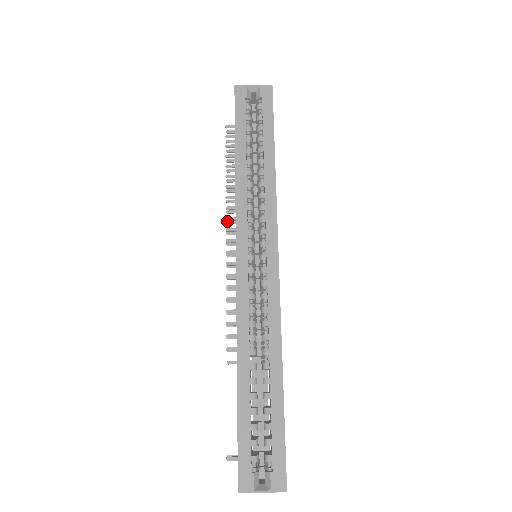
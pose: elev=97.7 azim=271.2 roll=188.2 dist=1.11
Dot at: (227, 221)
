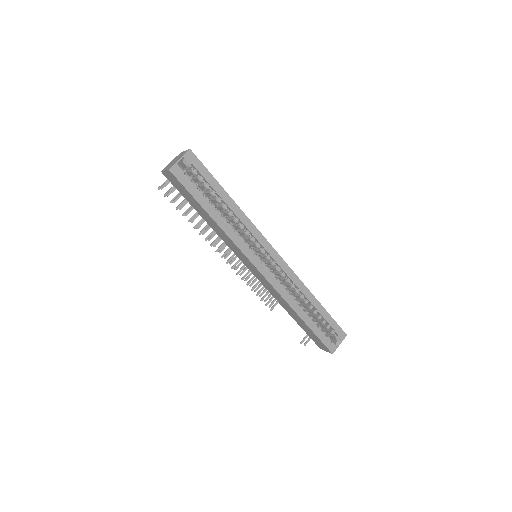
Dot at: (210, 245)
